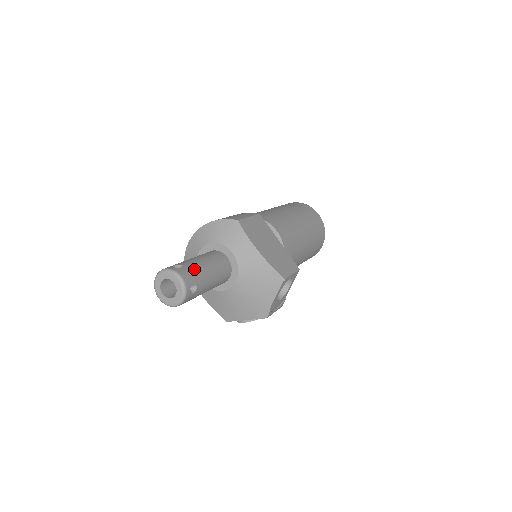
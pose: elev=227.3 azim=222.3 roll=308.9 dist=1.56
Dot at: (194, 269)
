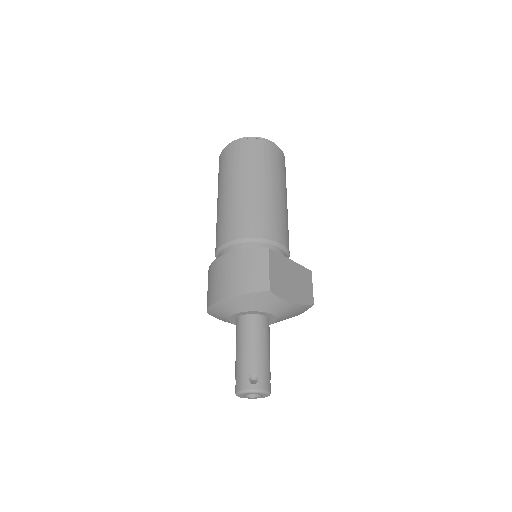
Dot at: (264, 369)
